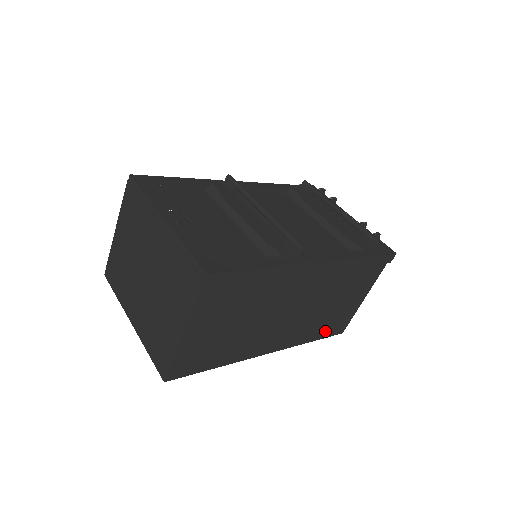
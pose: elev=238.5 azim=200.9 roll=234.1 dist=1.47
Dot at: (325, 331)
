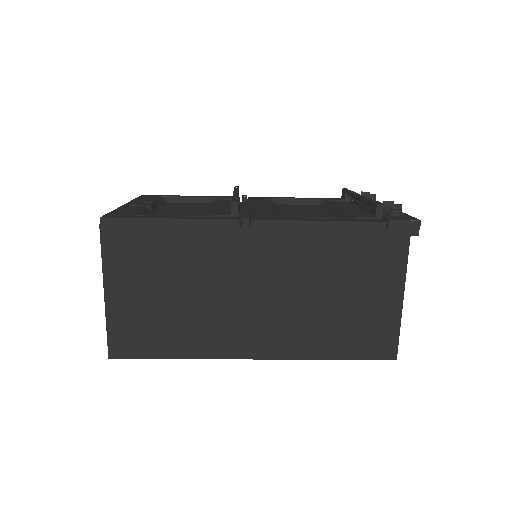
Dot at: (350, 346)
